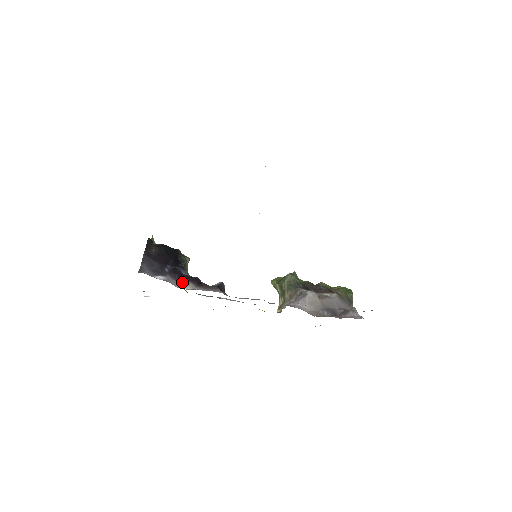
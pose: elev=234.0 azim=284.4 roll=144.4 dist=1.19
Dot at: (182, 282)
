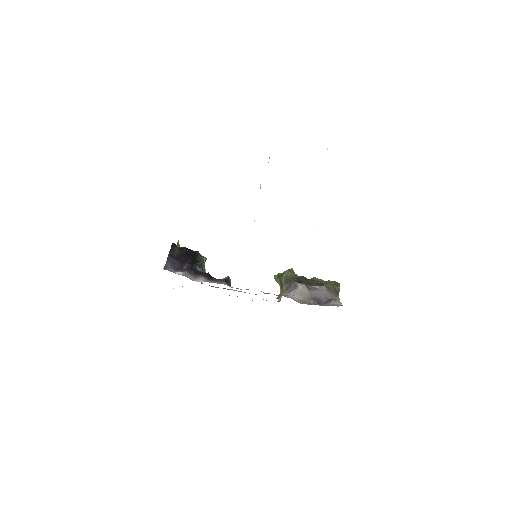
Dot at: (196, 276)
